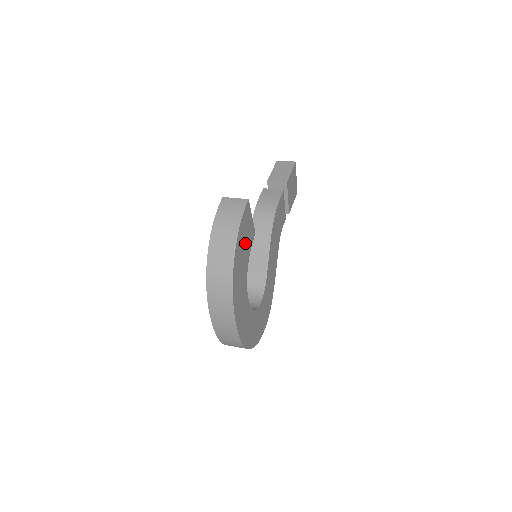
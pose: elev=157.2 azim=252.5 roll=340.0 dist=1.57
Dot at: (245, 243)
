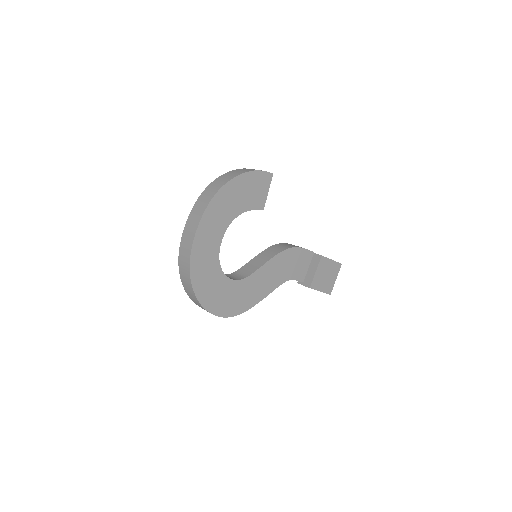
Dot at: (250, 193)
